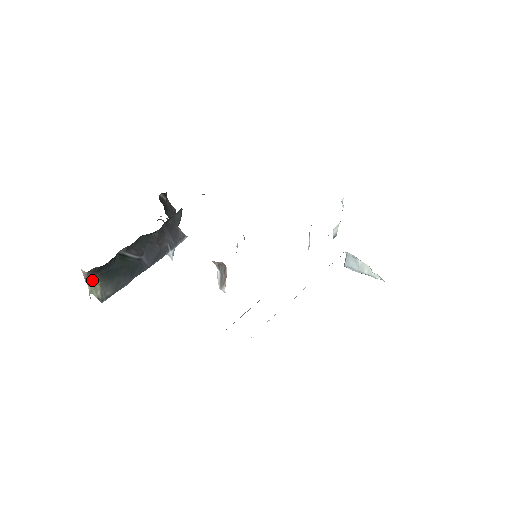
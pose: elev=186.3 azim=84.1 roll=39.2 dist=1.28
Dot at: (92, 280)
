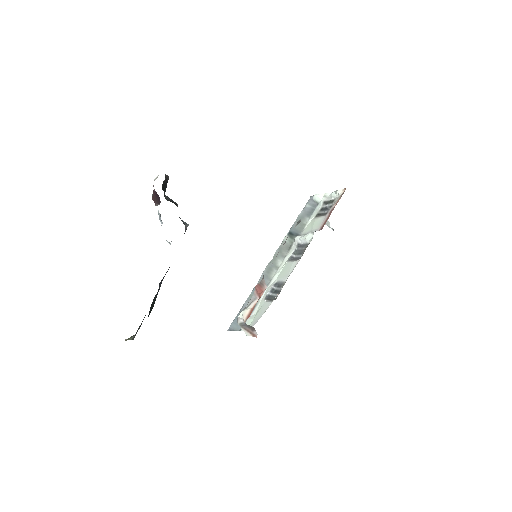
Dot at: occluded
